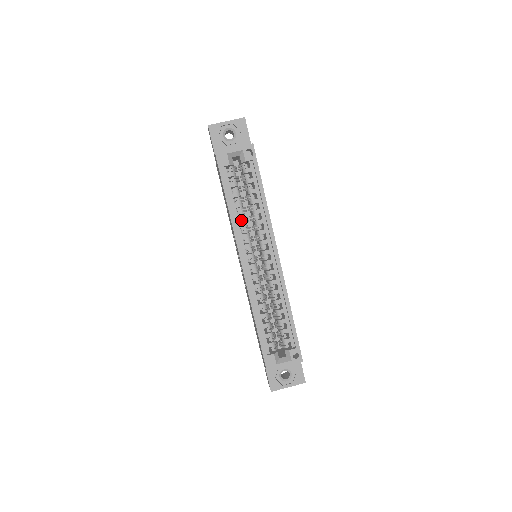
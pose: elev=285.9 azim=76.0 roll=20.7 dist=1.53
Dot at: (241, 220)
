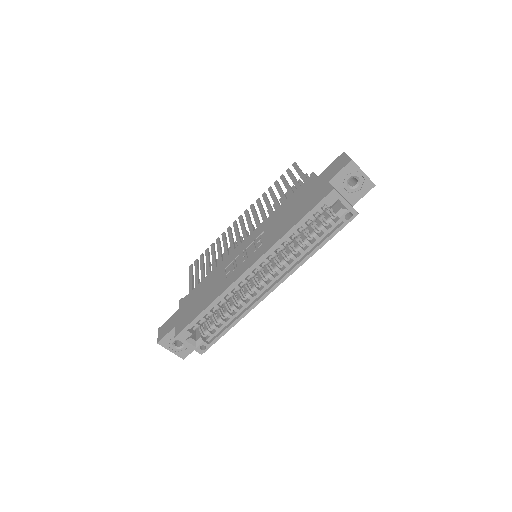
Dot at: (285, 242)
